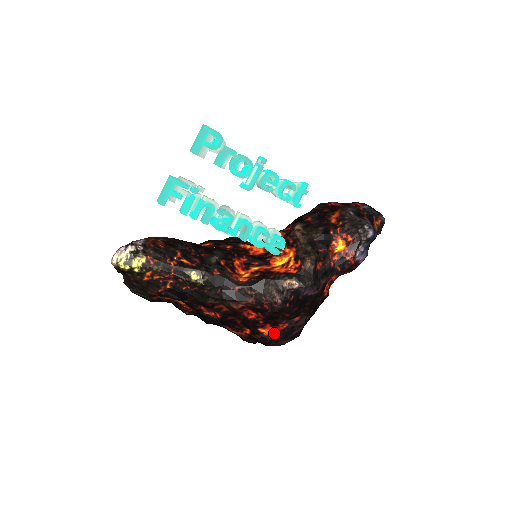
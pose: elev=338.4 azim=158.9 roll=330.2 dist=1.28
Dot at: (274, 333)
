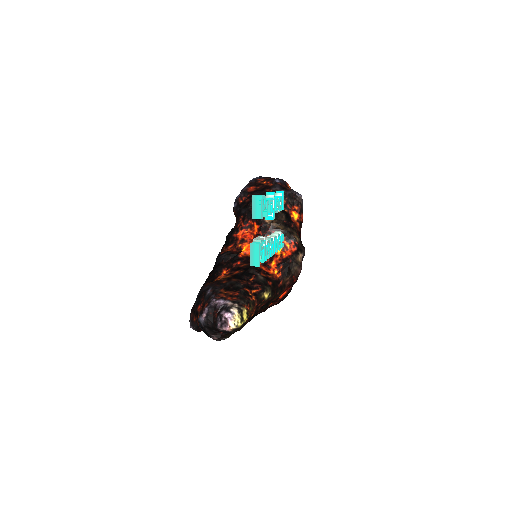
Dot at: (286, 293)
